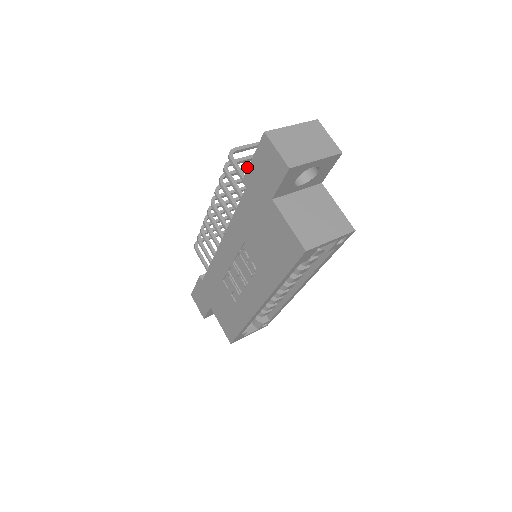
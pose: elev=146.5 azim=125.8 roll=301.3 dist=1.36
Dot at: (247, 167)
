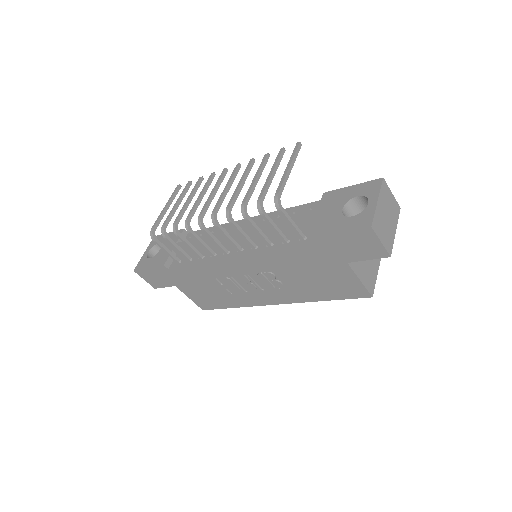
Dot at: (255, 181)
